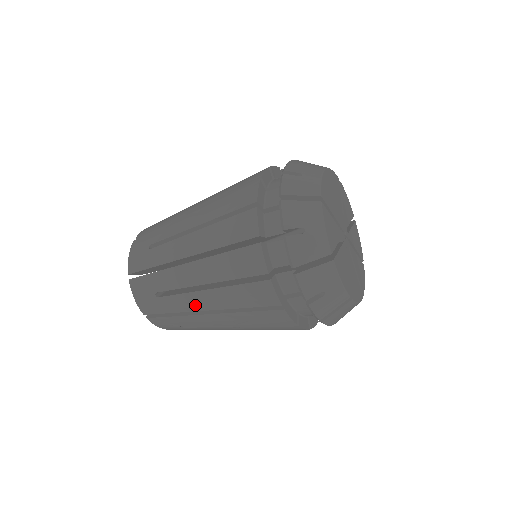
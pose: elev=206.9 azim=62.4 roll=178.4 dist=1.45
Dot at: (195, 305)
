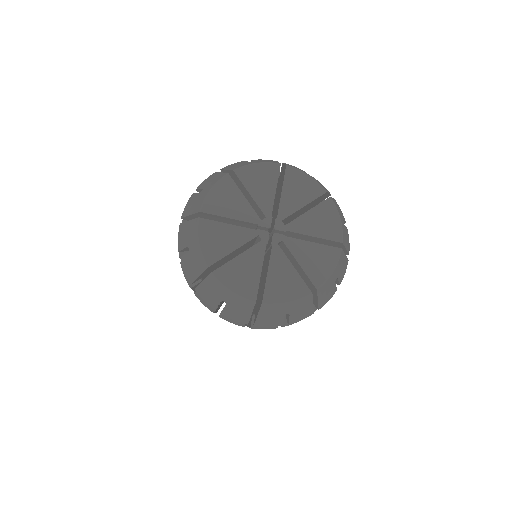
Dot at: occluded
